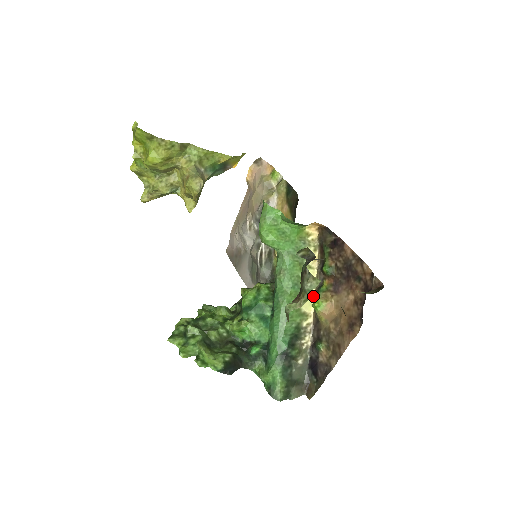
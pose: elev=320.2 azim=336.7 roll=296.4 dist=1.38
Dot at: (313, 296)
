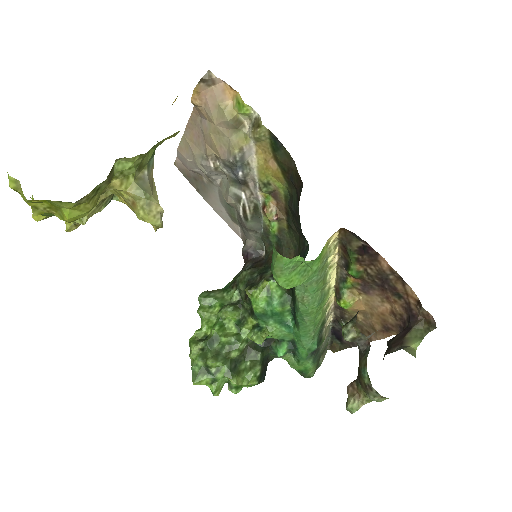
Dot at: (334, 287)
